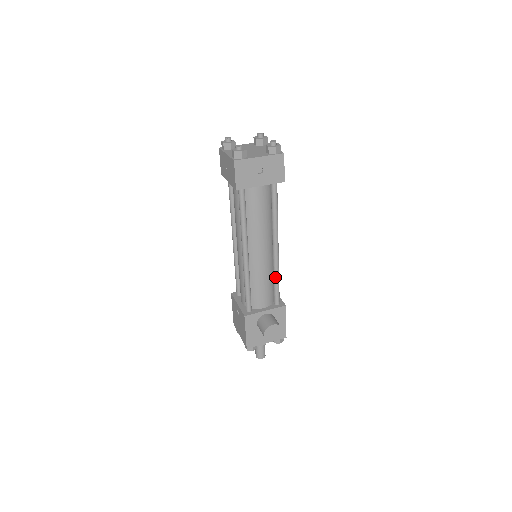
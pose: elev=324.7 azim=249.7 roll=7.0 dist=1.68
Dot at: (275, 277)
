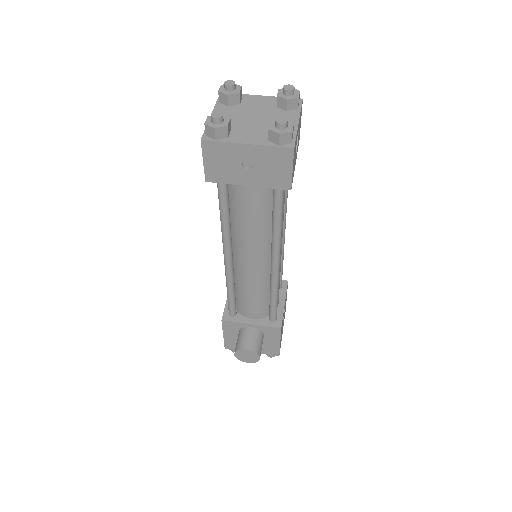
Dot at: (271, 294)
